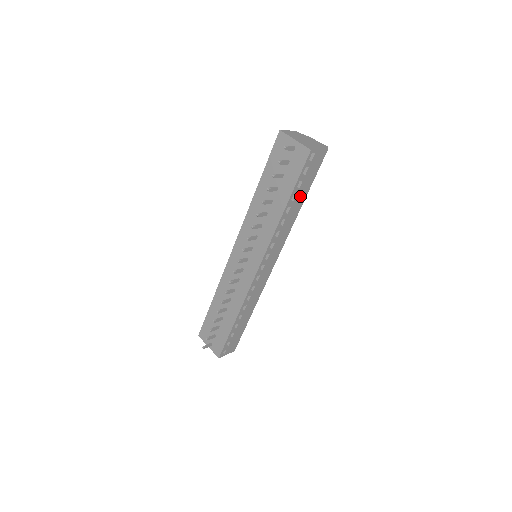
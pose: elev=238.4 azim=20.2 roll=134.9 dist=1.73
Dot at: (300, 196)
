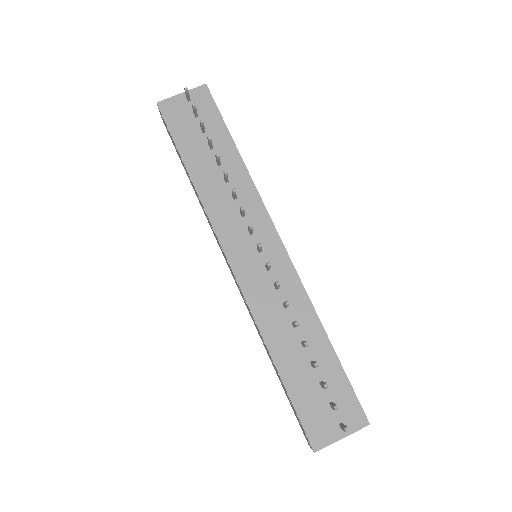
Dot at: occluded
